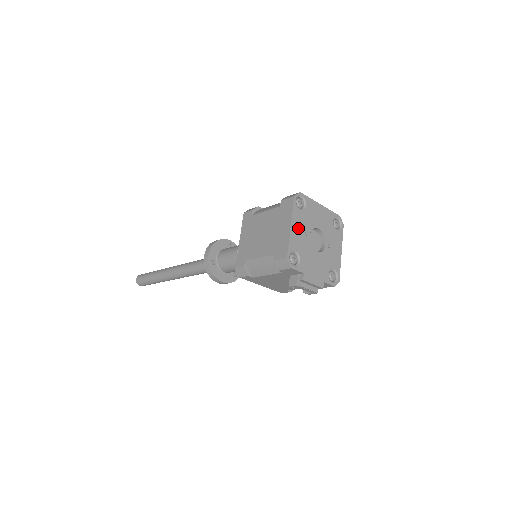
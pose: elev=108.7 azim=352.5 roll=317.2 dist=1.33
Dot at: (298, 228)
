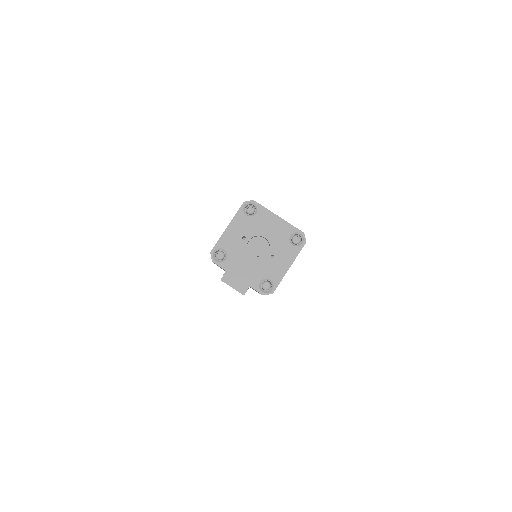
Dot at: (236, 230)
